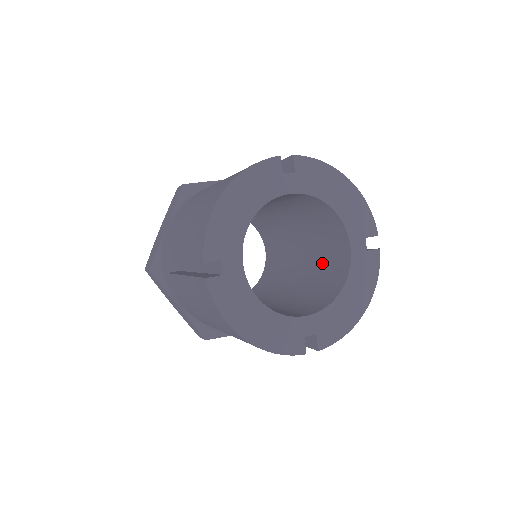
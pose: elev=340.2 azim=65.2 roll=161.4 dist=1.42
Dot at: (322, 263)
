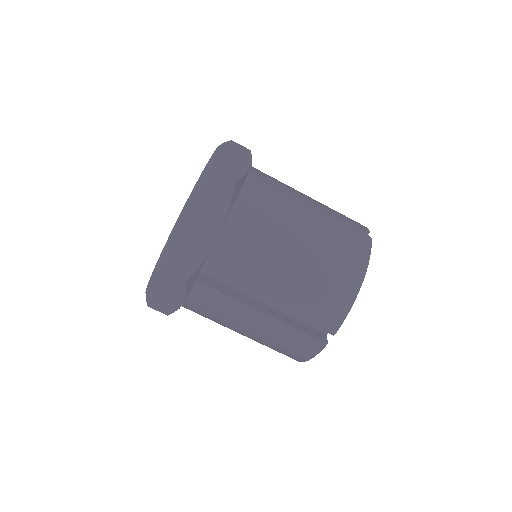
Dot at: occluded
